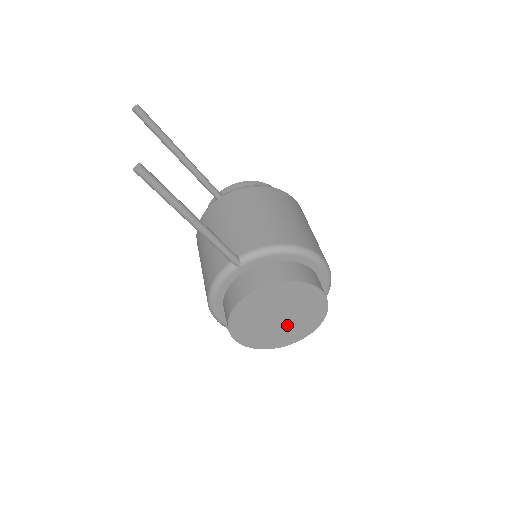
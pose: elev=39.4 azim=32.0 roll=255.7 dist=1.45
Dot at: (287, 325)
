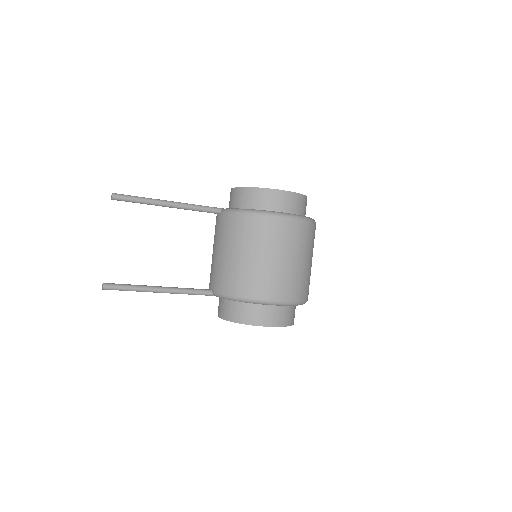
Dot at: occluded
